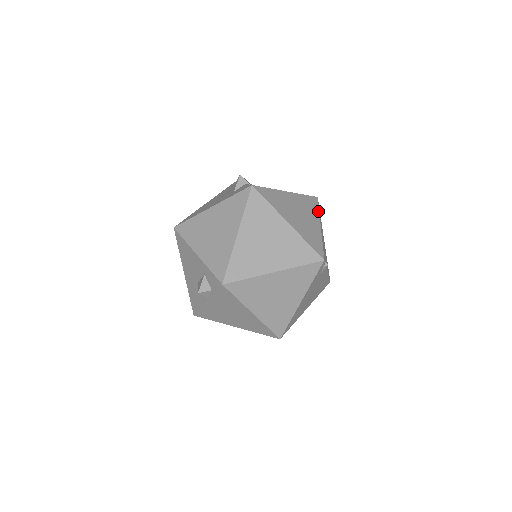
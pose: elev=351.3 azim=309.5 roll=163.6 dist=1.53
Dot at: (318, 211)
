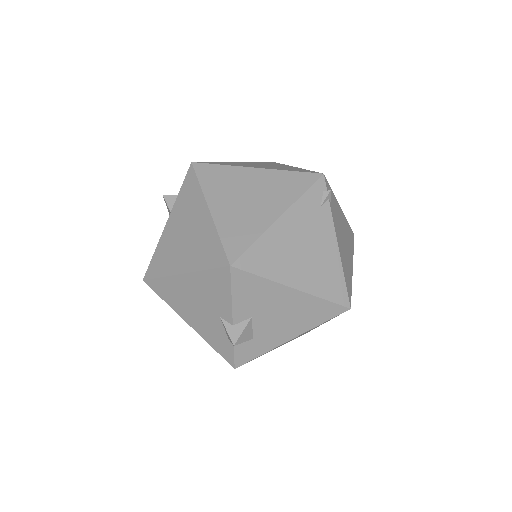
Dot at: (346, 220)
